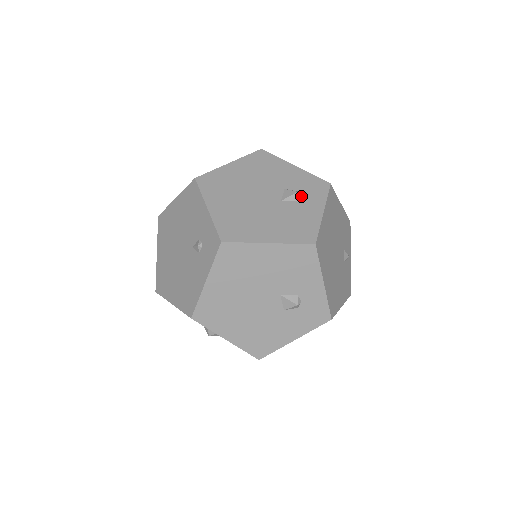
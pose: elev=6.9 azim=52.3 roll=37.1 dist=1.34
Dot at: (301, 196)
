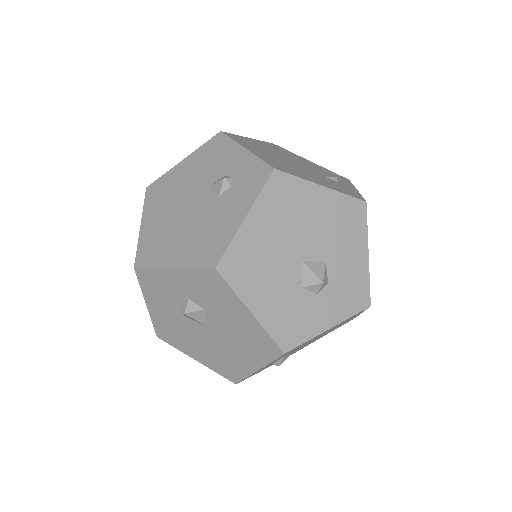
Dot at: occluded
